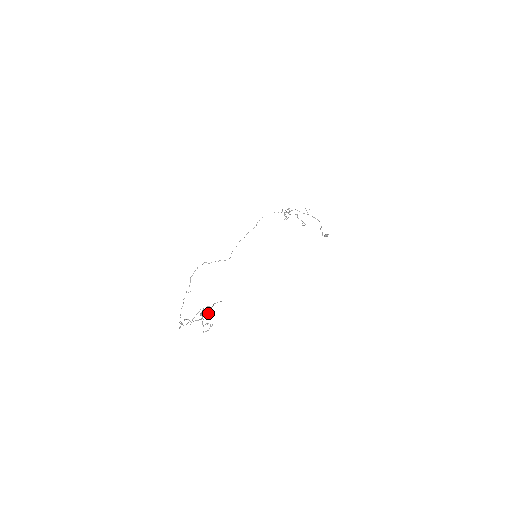
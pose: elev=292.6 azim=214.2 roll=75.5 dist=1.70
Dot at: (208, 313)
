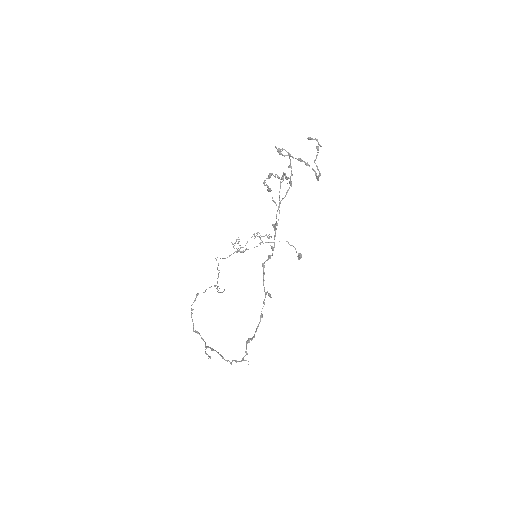
Dot at: occluded
